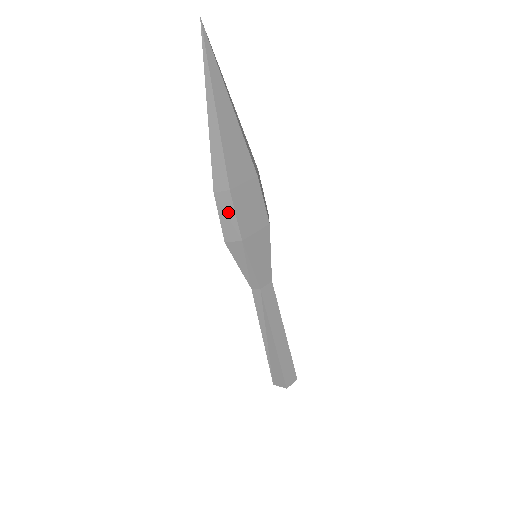
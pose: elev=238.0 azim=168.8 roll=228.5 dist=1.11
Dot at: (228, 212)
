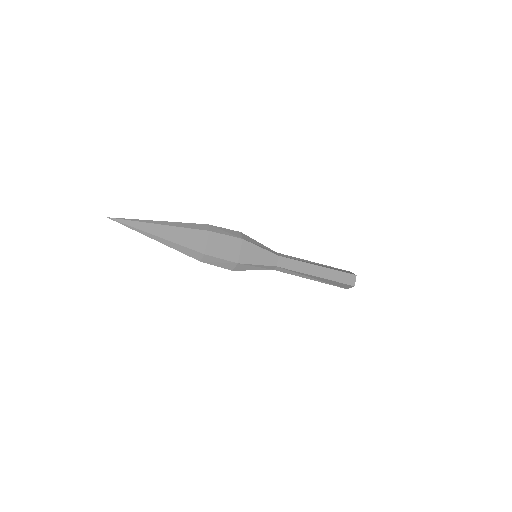
Dot at: (216, 261)
